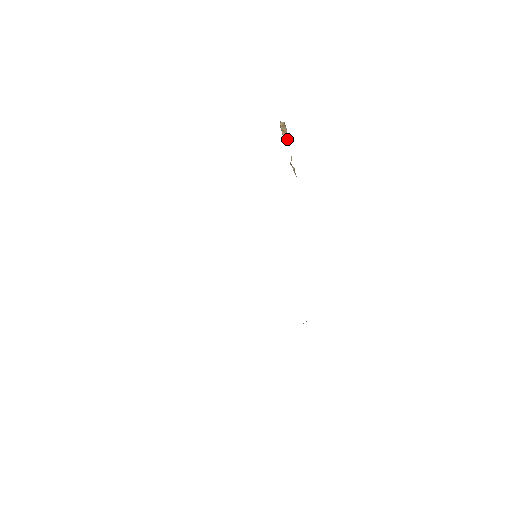
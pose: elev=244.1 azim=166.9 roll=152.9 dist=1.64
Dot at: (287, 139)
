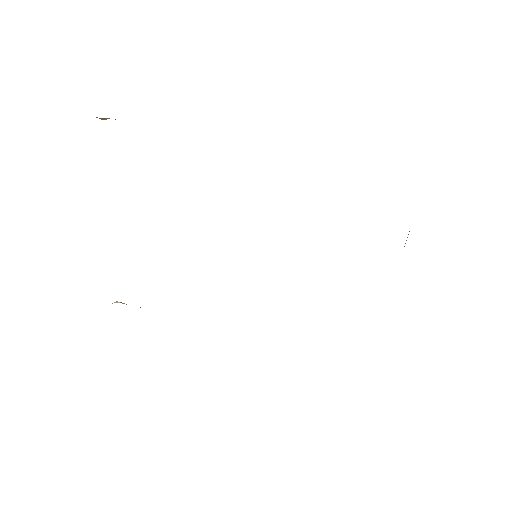
Dot at: occluded
